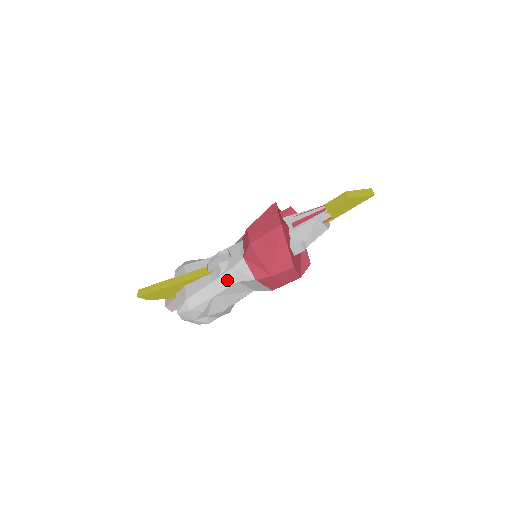
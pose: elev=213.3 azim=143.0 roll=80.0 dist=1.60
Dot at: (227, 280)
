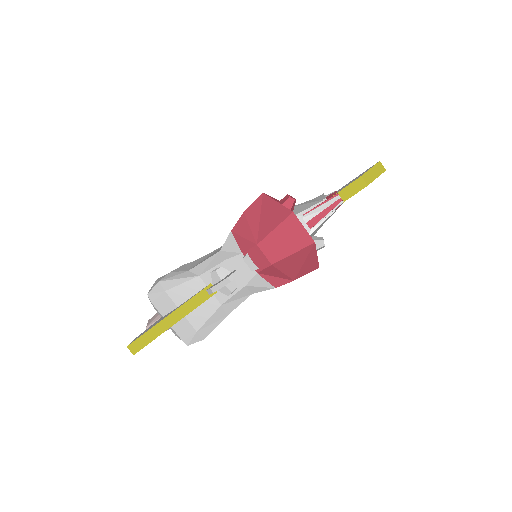
Dot at: (240, 297)
